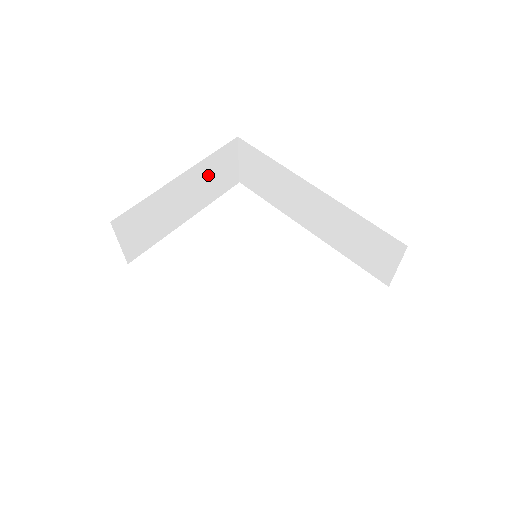
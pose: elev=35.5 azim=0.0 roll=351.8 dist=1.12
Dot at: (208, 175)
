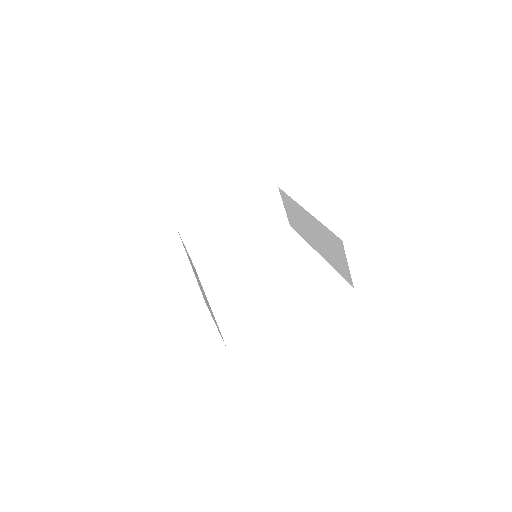
Dot at: (256, 213)
